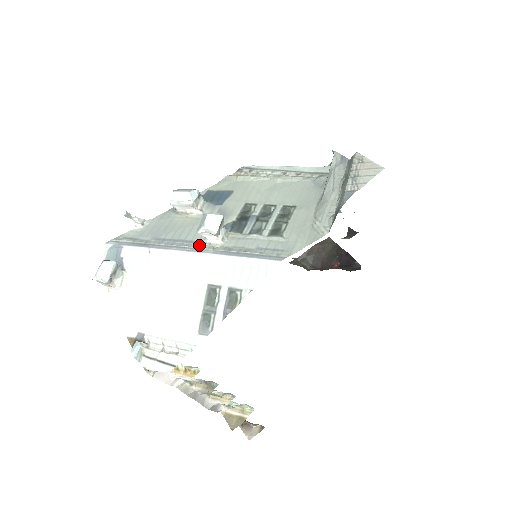
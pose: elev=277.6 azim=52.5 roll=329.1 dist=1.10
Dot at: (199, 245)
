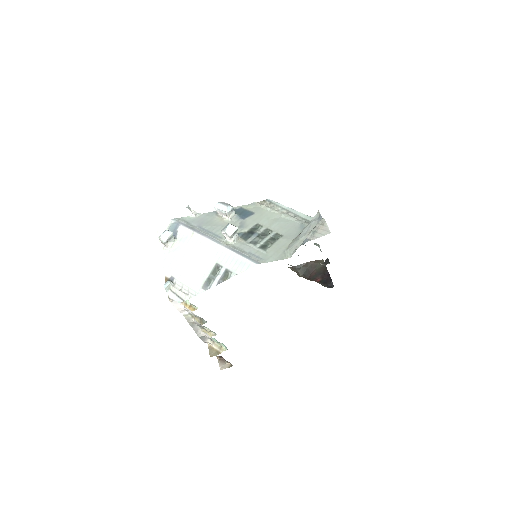
Dot at: (220, 239)
